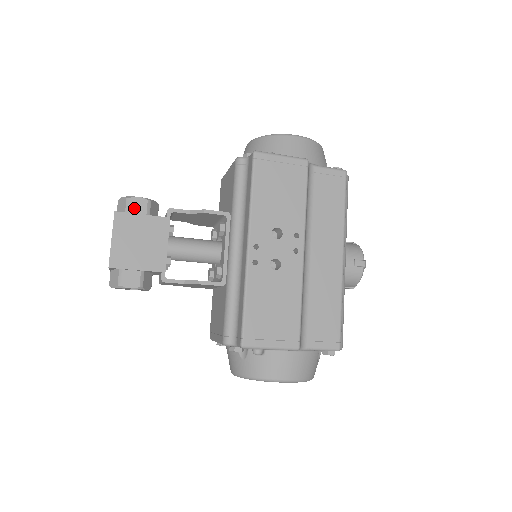
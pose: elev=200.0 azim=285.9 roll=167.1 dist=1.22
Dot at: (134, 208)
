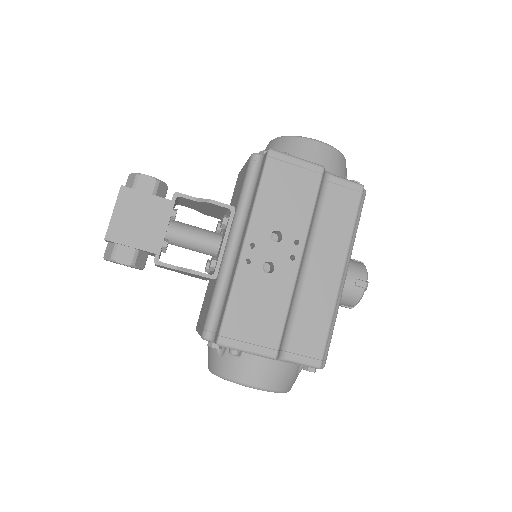
Dot at: (141, 185)
